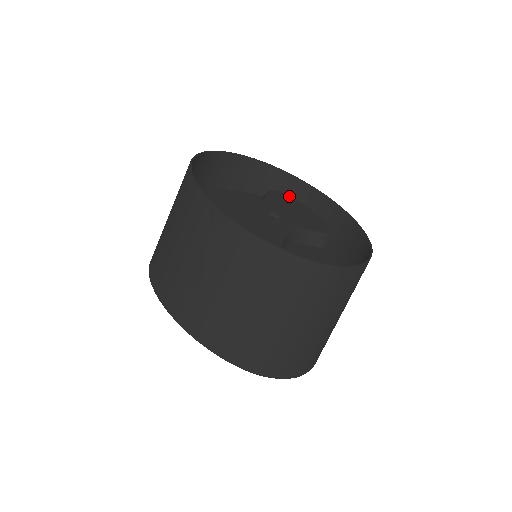
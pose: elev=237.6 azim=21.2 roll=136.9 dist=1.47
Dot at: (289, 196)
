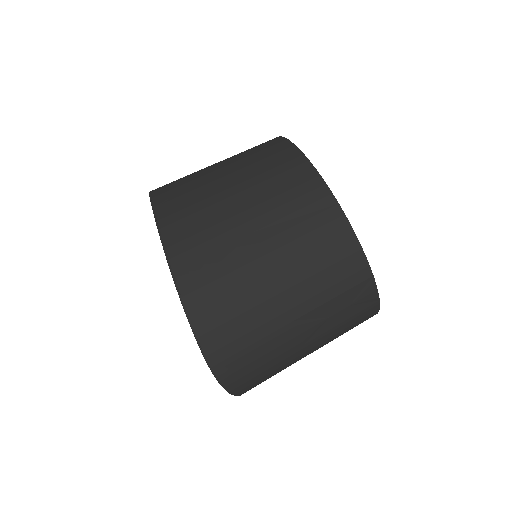
Dot at: occluded
